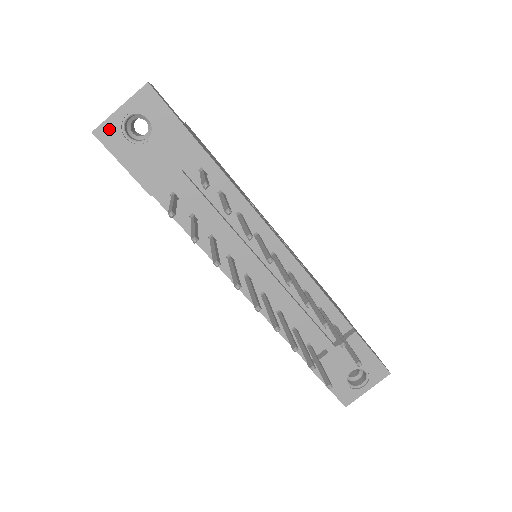
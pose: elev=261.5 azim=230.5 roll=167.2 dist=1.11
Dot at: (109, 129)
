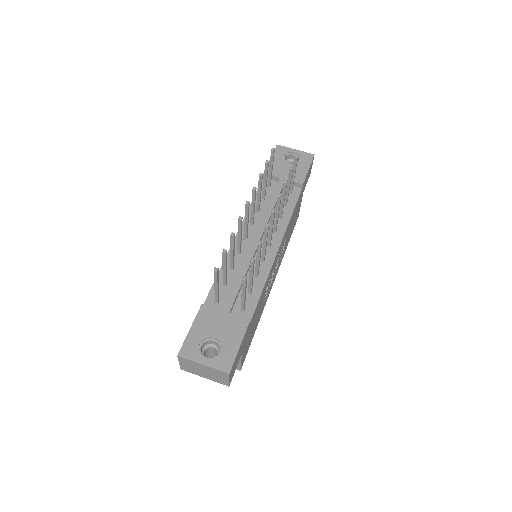
Dot at: (283, 149)
